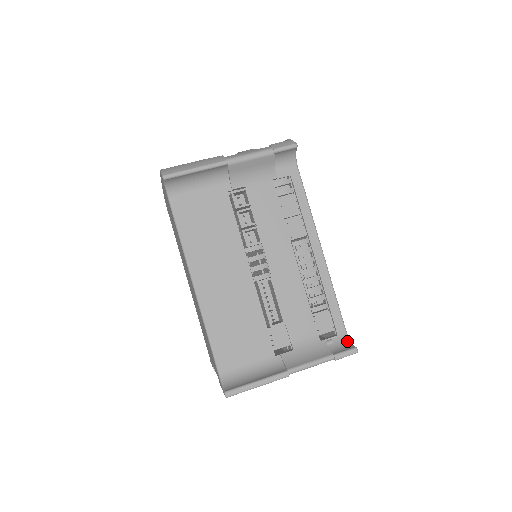
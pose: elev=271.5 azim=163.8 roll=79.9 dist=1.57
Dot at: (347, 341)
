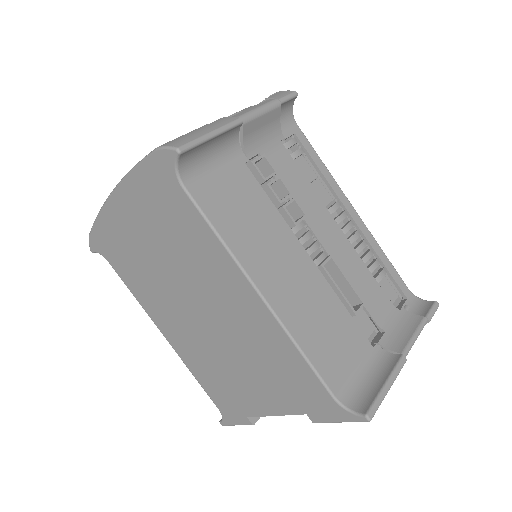
Dot at: (419, 300)
